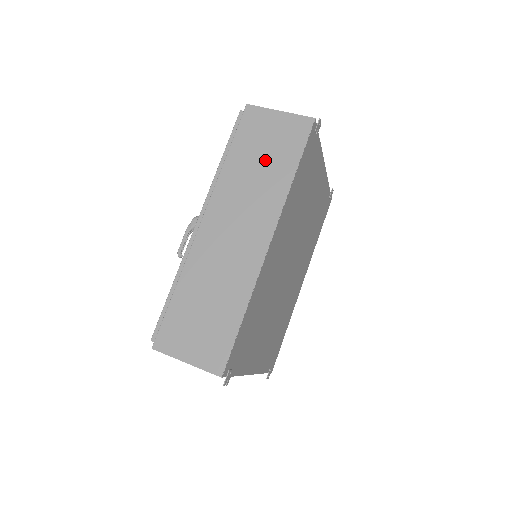
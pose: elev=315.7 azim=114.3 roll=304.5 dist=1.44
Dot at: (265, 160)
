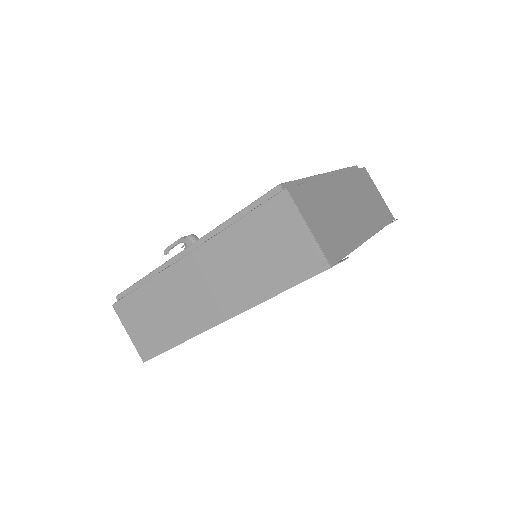
Dot at: (262, 260)
